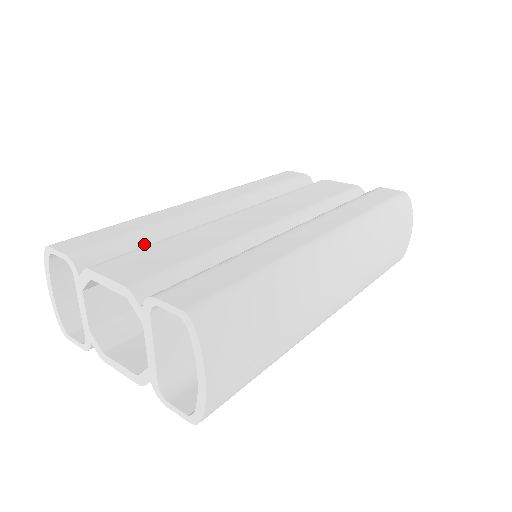
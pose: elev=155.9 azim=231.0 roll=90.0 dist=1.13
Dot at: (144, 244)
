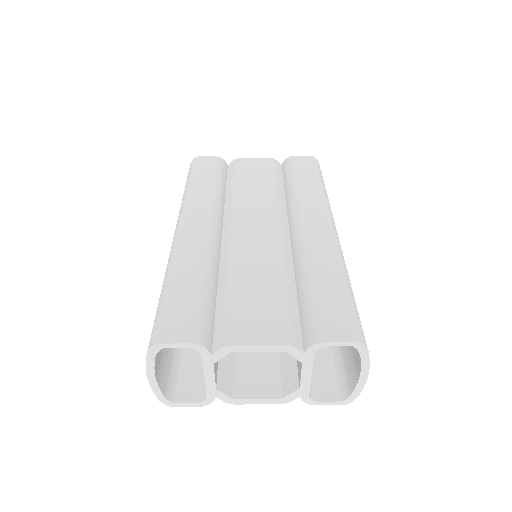
Dot at: (213, 296)
